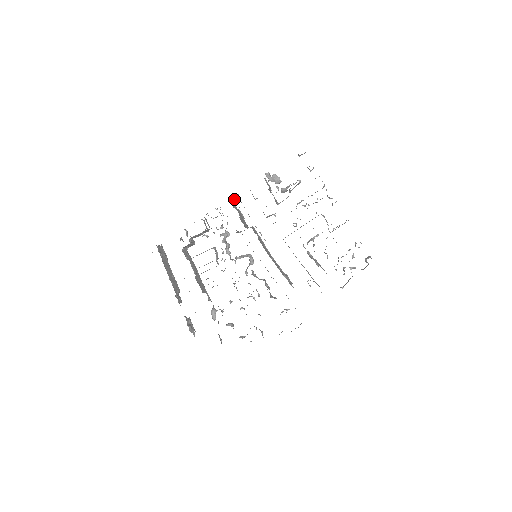
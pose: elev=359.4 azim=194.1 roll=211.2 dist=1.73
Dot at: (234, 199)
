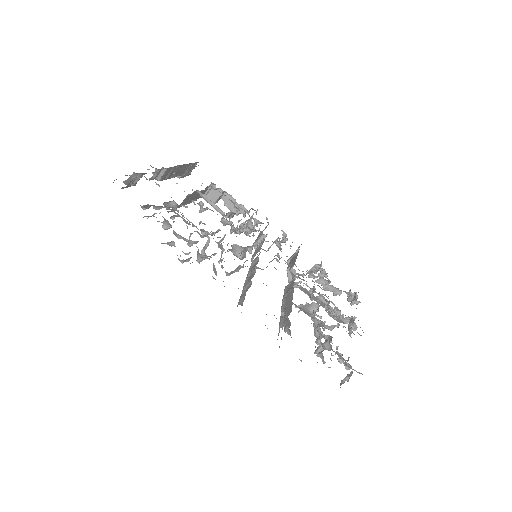
Dot at: (285, 235)
